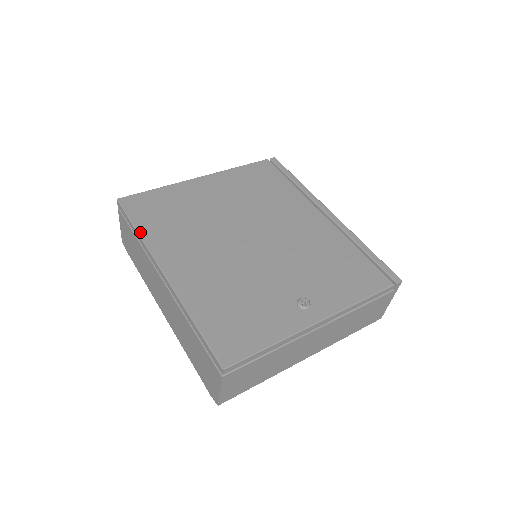
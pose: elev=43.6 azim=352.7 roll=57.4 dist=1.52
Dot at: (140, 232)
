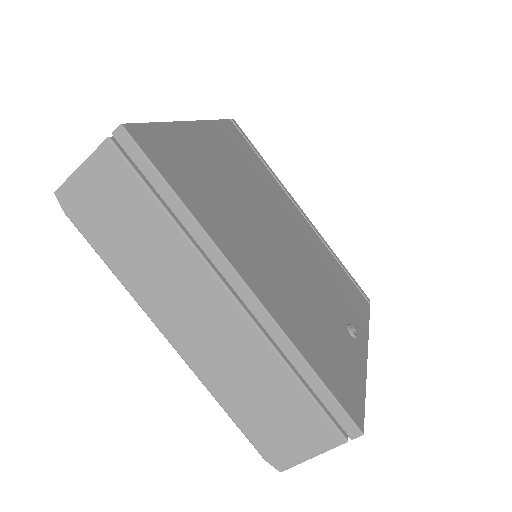
Dot at: (188, 205)
